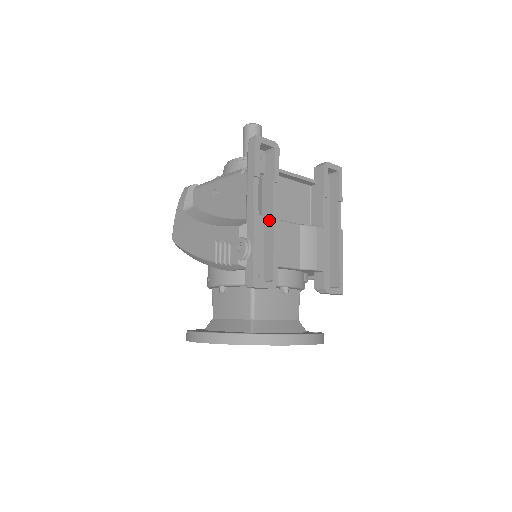
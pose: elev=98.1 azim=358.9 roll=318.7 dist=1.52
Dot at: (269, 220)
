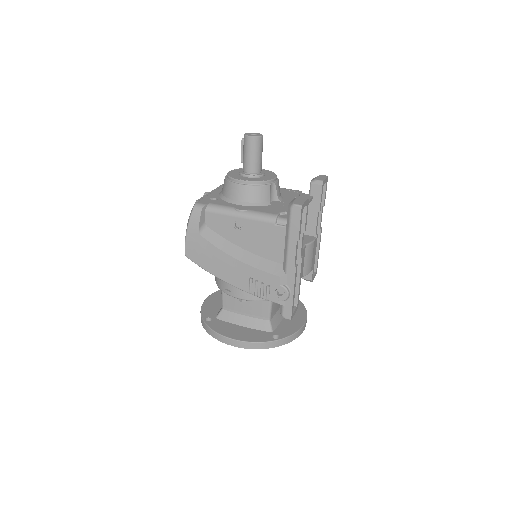
Dot at: (296, 261)
